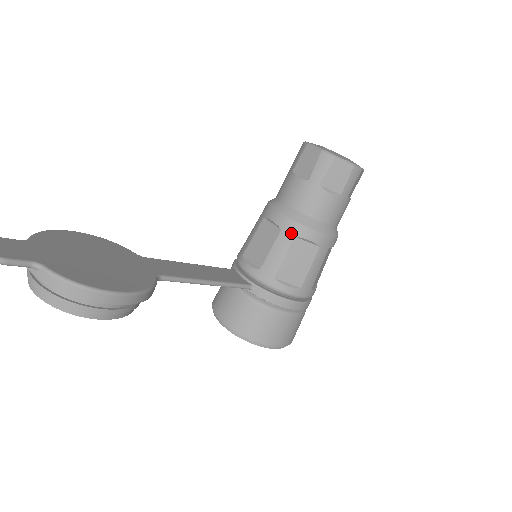
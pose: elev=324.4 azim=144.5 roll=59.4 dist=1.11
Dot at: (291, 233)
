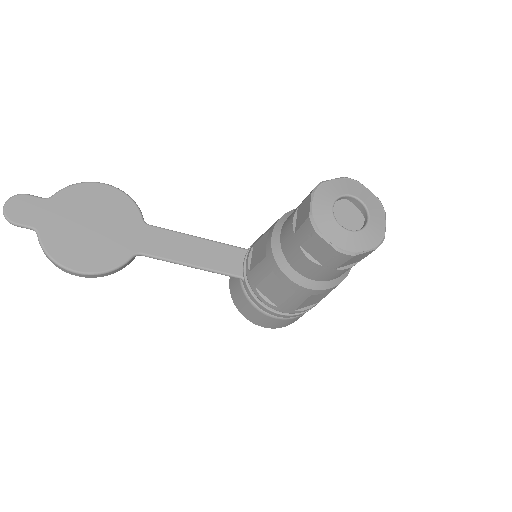
Dot at: (270, 266)
